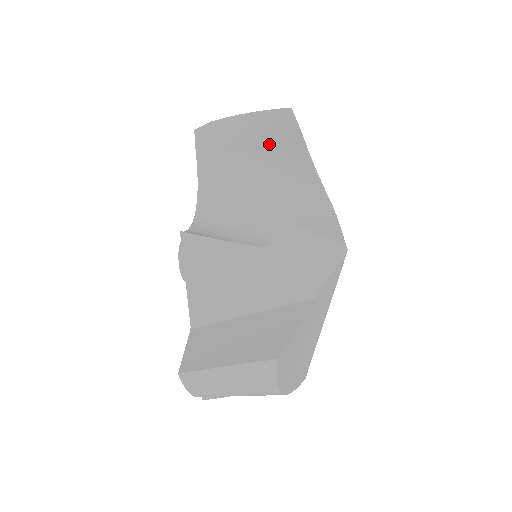
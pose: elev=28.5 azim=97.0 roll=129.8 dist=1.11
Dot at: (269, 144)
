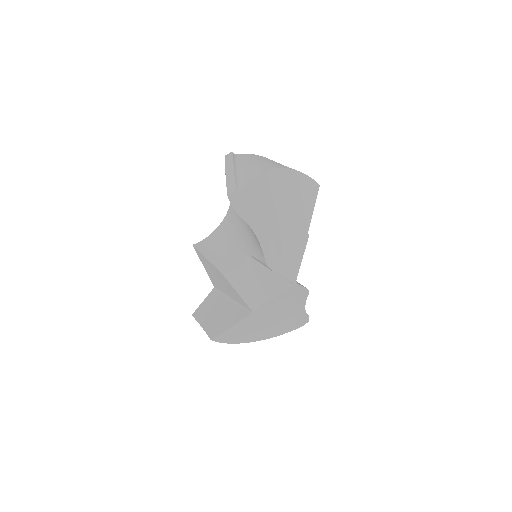
Dot at: occluded
